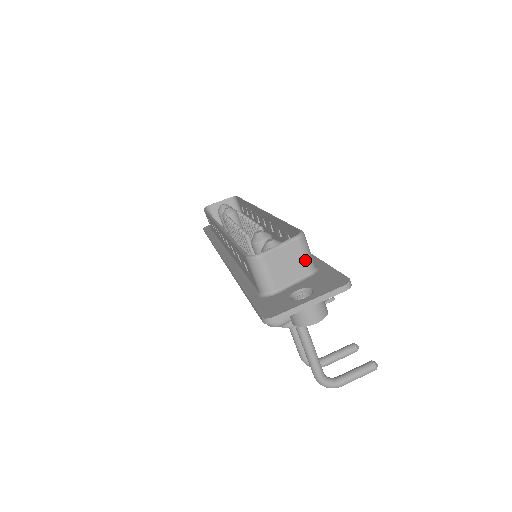
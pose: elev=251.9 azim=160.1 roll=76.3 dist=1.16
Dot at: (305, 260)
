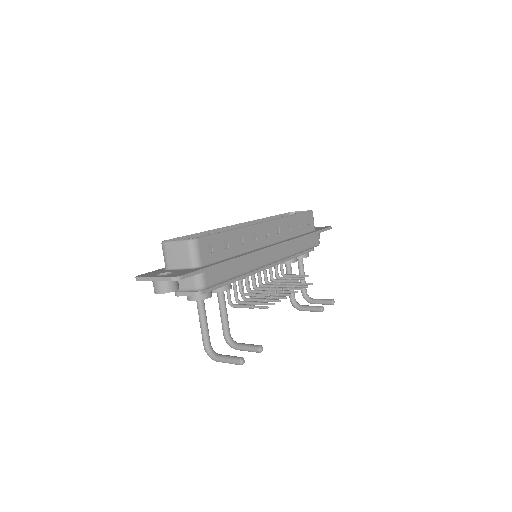
Dot at: (189, 257)
